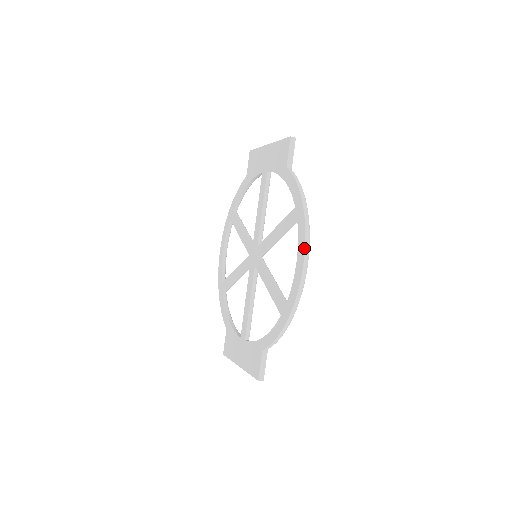
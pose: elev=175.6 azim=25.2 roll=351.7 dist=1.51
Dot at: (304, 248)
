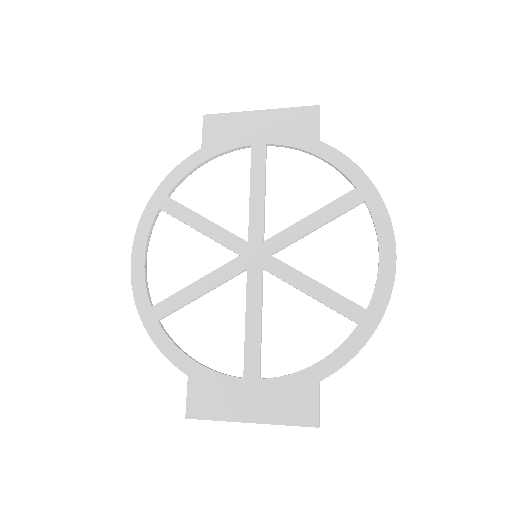
Dot at: (393, 234)
